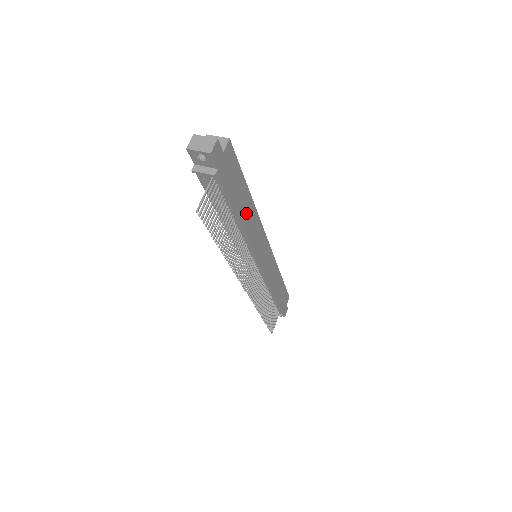
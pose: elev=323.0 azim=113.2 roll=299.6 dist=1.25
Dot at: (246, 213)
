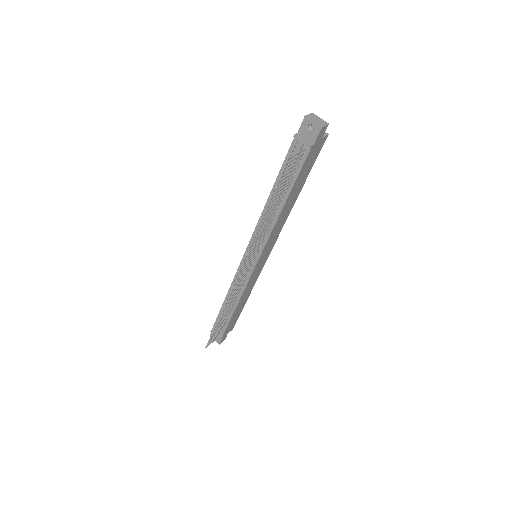
Dot at: (289, 204)
